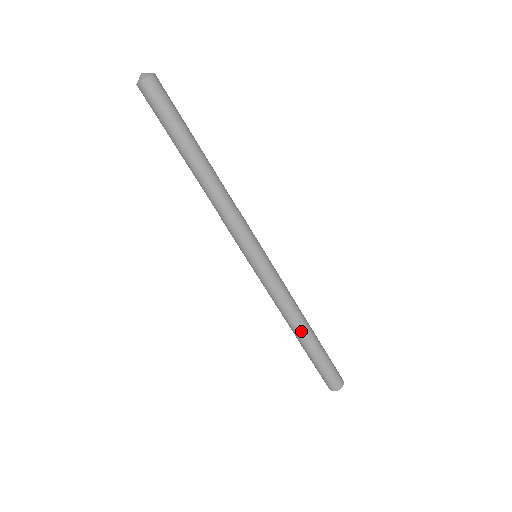
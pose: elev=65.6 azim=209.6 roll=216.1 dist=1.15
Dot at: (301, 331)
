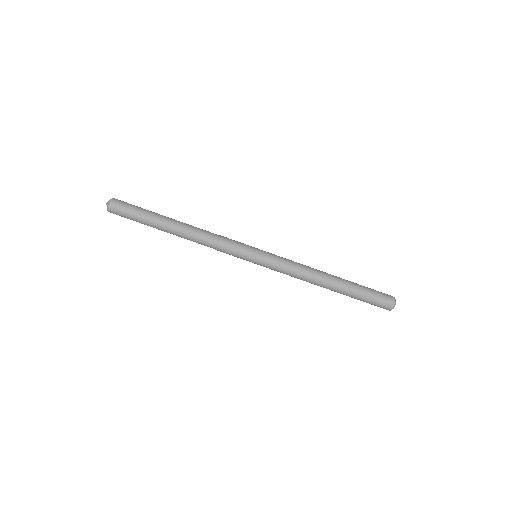
Dot at: (329, 279)
